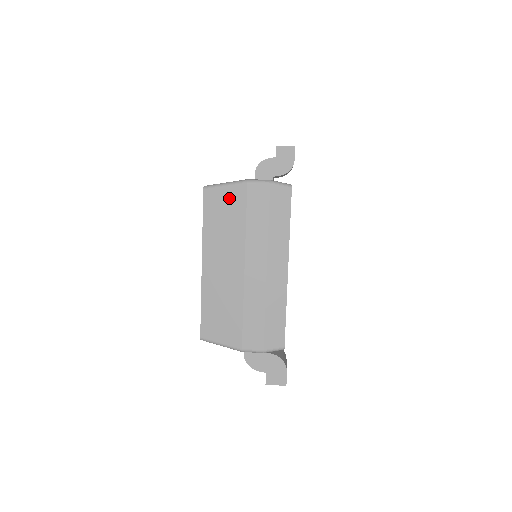
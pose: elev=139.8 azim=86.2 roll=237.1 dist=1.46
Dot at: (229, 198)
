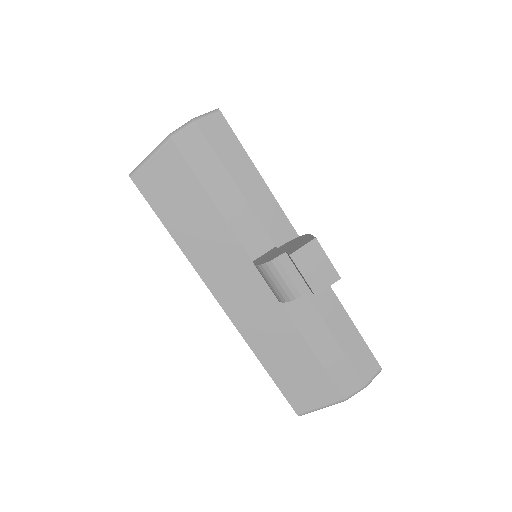
Dot at: occluded
